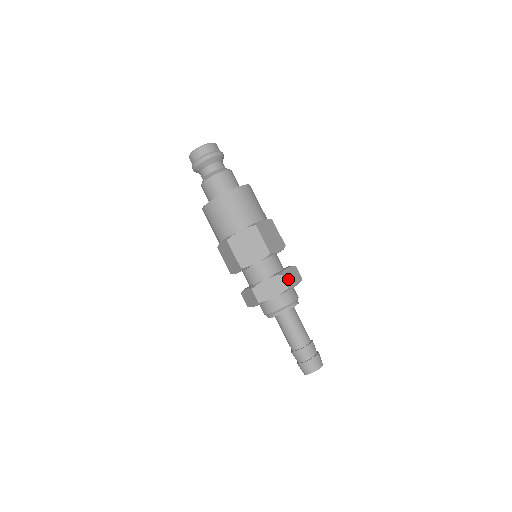
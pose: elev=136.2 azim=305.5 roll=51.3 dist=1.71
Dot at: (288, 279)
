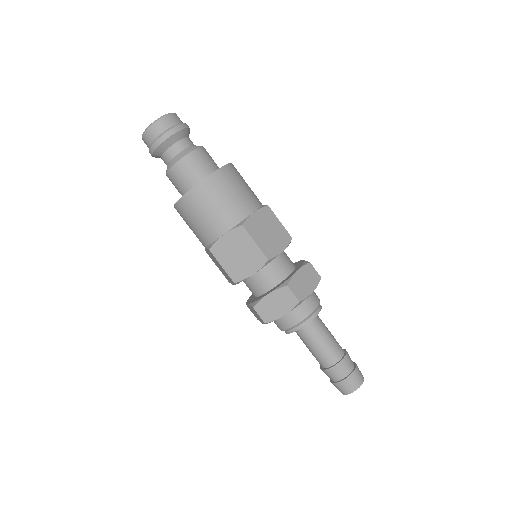
Dot at: (299, 288)
